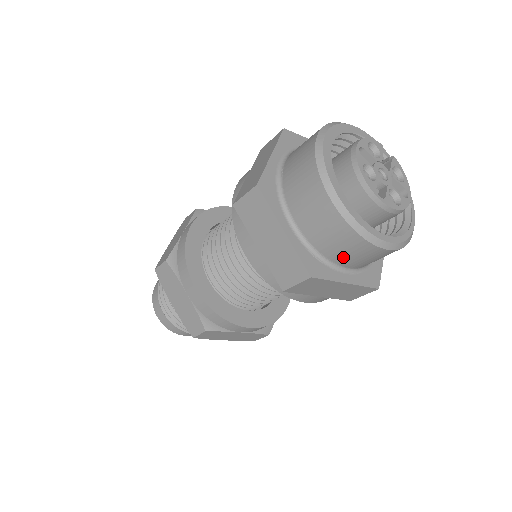
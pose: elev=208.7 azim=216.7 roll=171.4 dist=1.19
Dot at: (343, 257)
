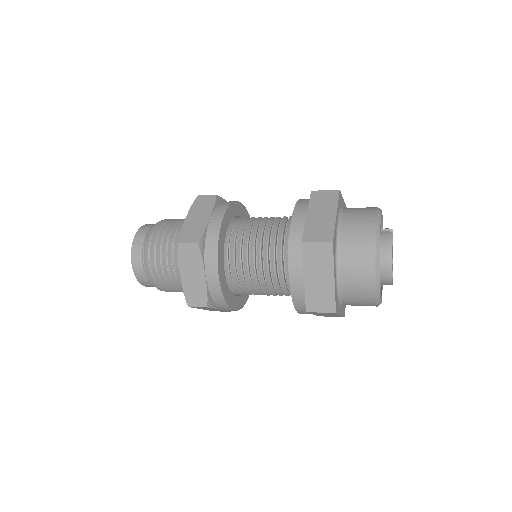
Dot at: occluded
